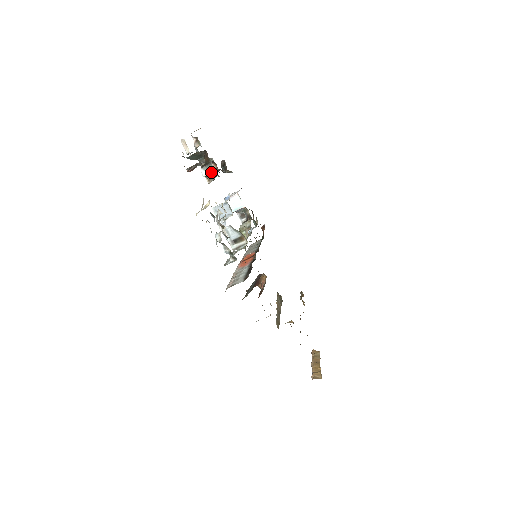
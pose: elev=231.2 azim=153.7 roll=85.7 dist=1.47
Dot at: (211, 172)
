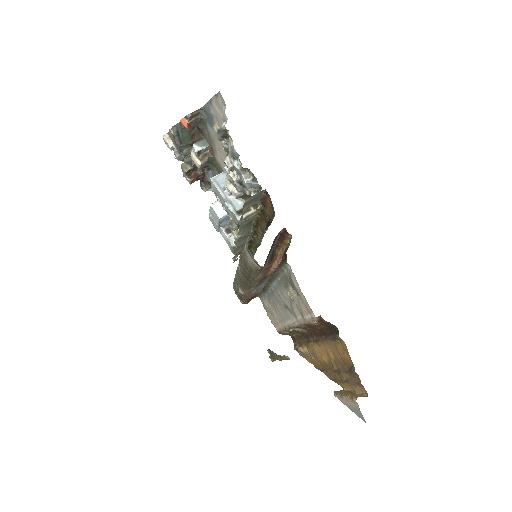
Dot at: (205, 146)
